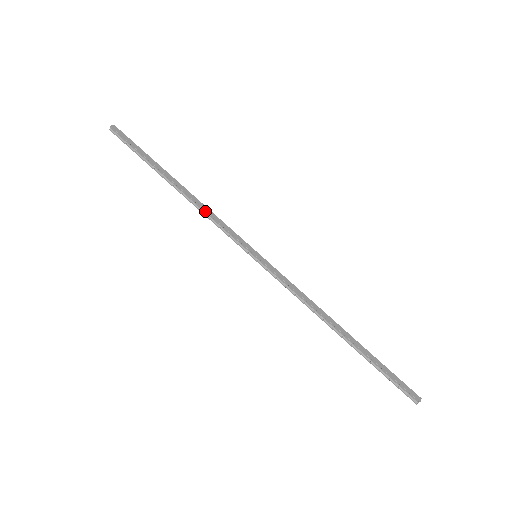
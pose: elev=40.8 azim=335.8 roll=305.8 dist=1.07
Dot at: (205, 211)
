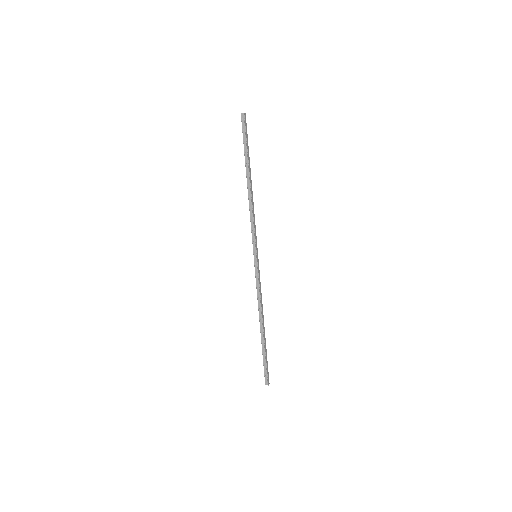
Dot at: (252, 210)
